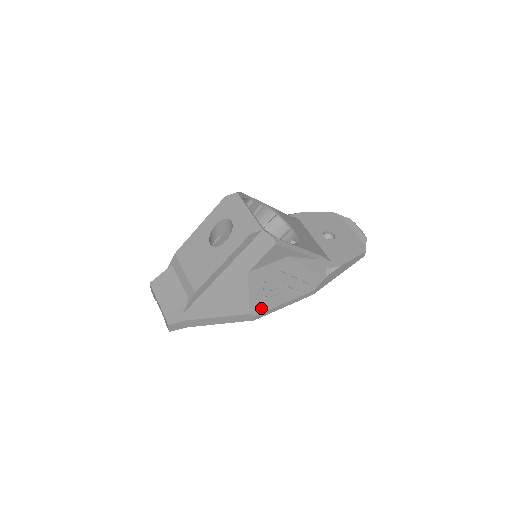
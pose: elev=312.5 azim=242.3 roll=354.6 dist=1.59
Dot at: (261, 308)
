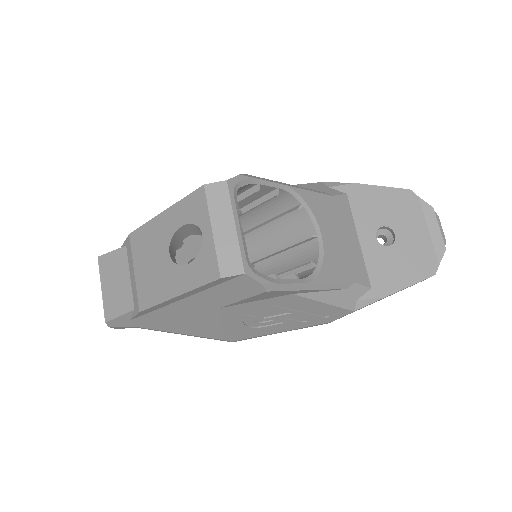
Dot at: (242, 335)
